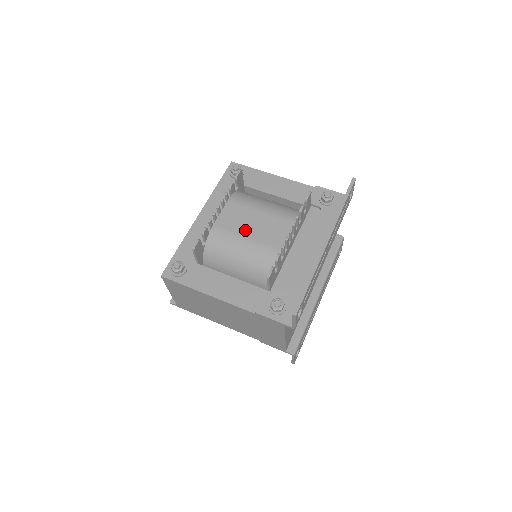
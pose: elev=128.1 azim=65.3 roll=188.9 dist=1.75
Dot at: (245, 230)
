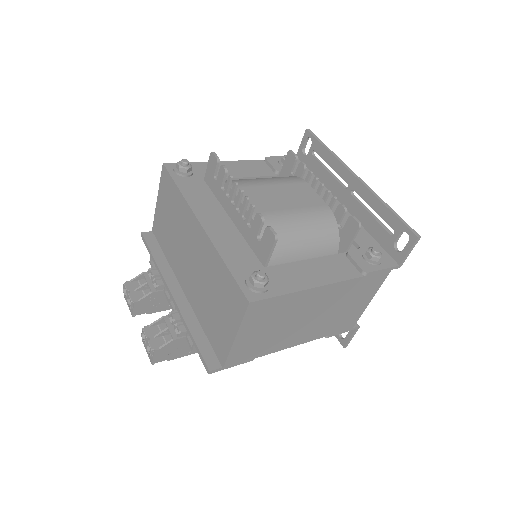
Dot at: (281, 204)
